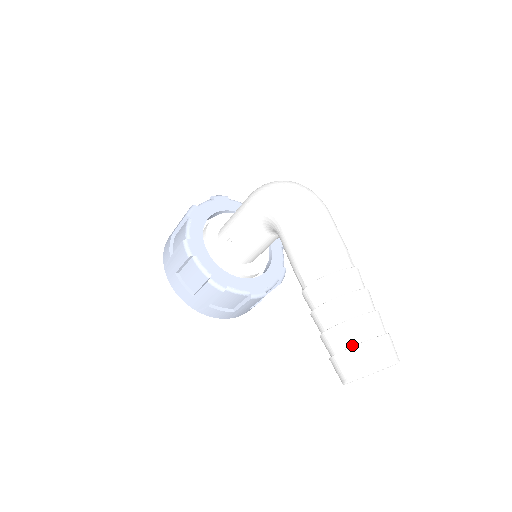
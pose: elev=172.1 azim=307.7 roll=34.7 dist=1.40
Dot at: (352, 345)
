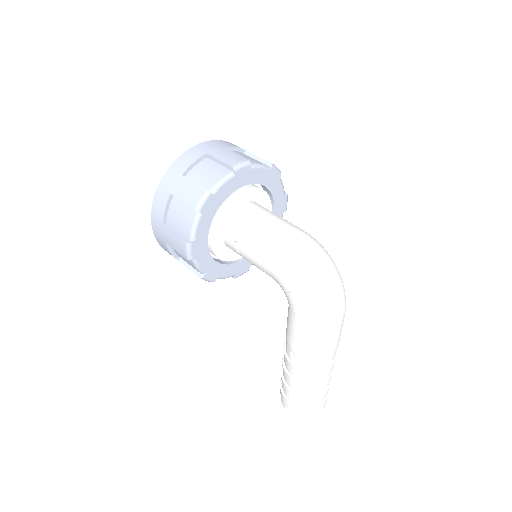
Dot at: (301, 405)
